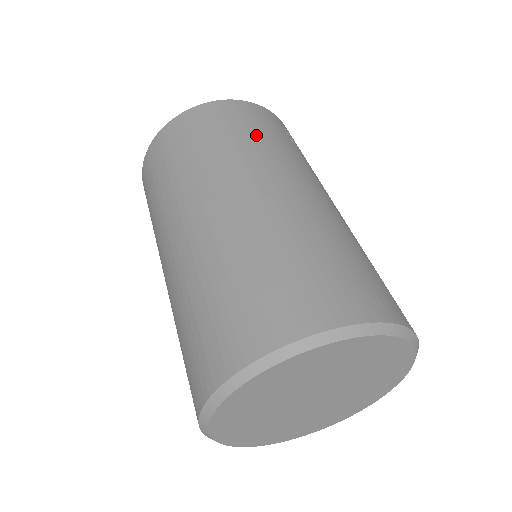
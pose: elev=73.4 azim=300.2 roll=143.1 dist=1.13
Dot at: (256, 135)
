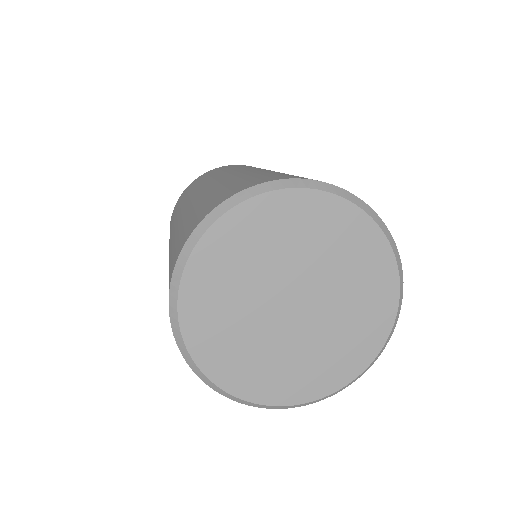
Dot at: (234, 167)
